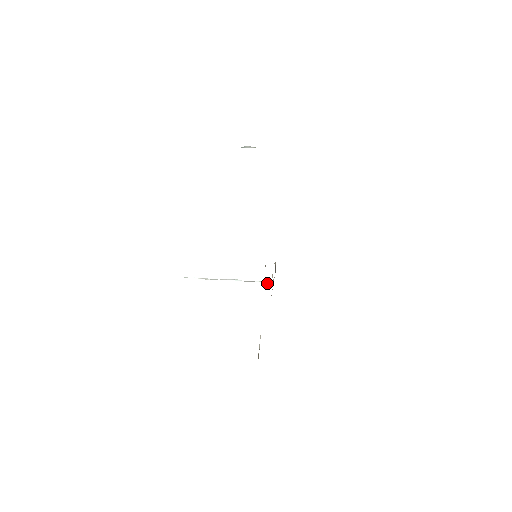
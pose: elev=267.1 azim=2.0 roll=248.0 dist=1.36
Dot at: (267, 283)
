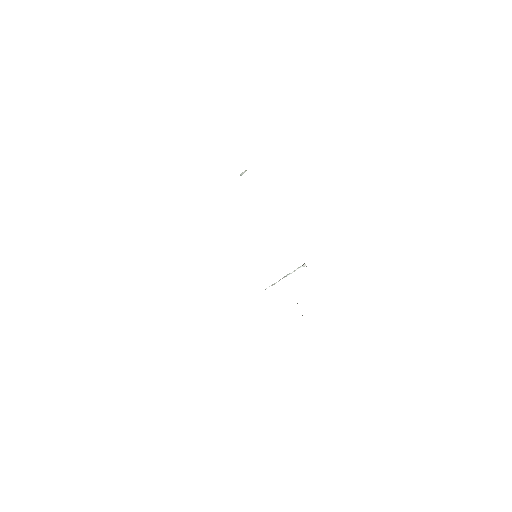
Dot at: (304, 266)
